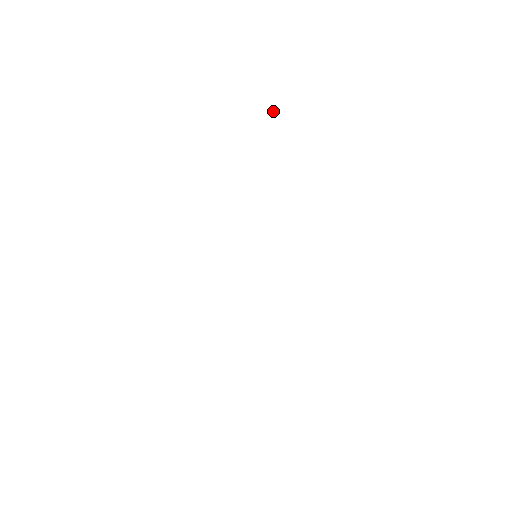
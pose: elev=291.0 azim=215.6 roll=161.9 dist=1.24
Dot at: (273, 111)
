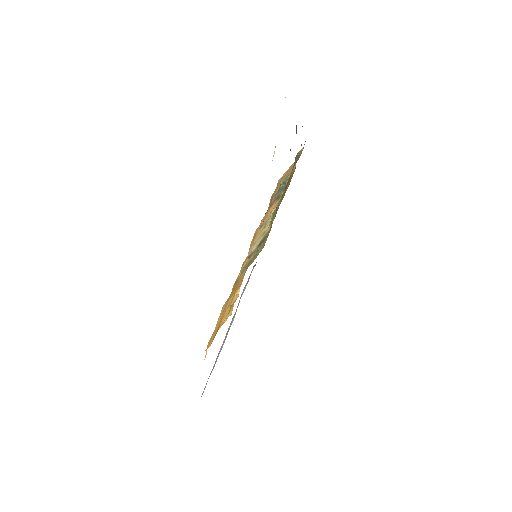
Dot at: occluded
